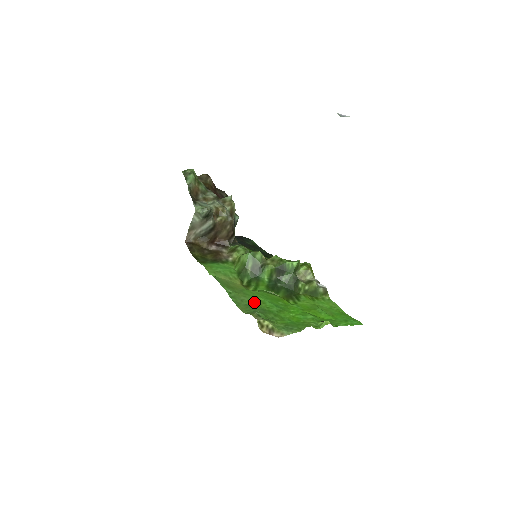
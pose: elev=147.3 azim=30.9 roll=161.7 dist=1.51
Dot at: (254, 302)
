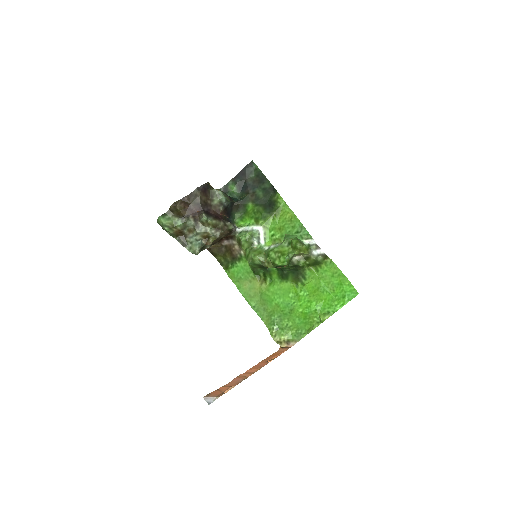
Dot at: (272, 309)
